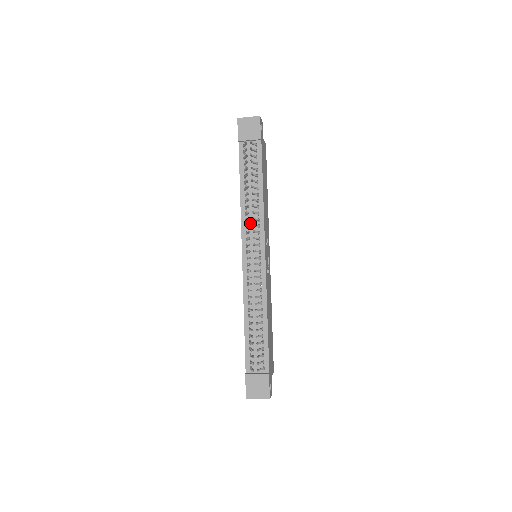
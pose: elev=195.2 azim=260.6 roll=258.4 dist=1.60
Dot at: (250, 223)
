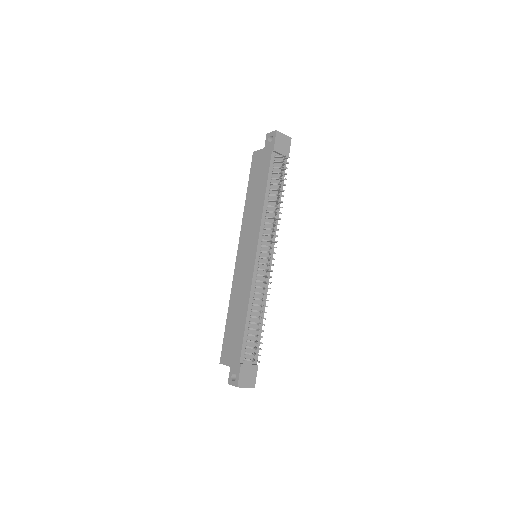
Dot at: (267, 226)
